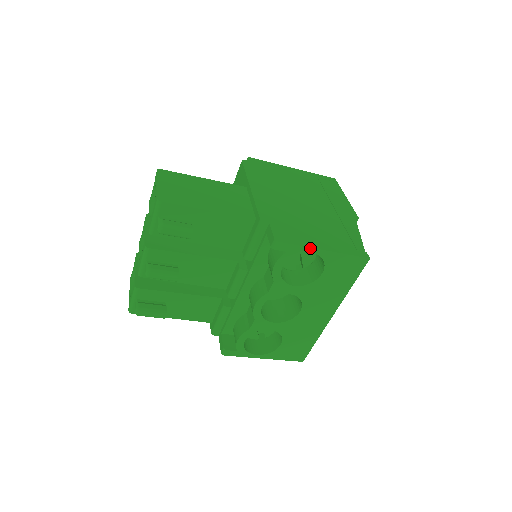
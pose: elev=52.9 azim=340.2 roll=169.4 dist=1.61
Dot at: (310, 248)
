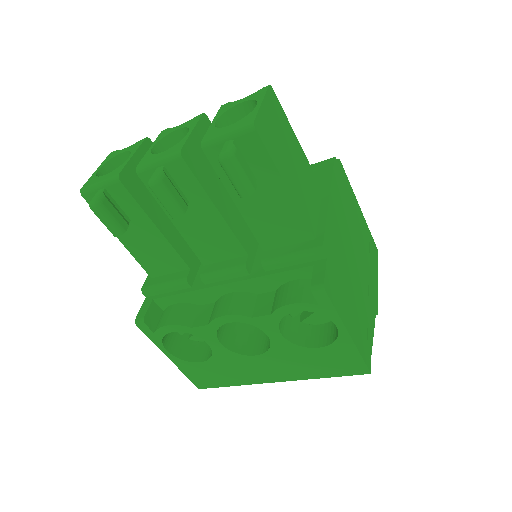
Dot at: (341, 321)
